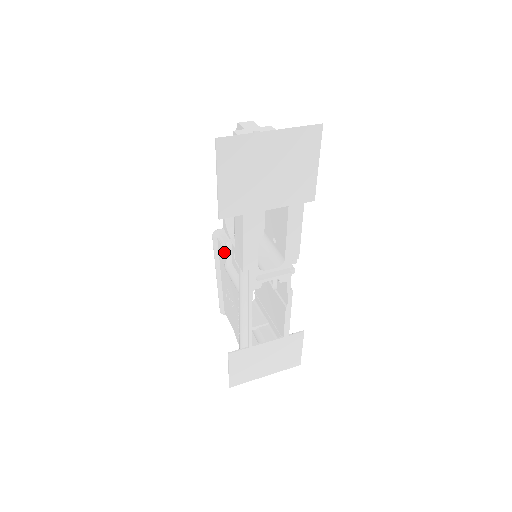
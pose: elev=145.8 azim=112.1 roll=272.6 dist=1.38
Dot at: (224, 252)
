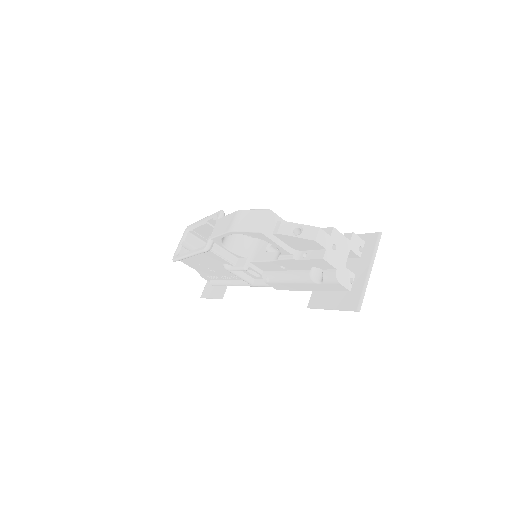
Dot at: (223, 261)
